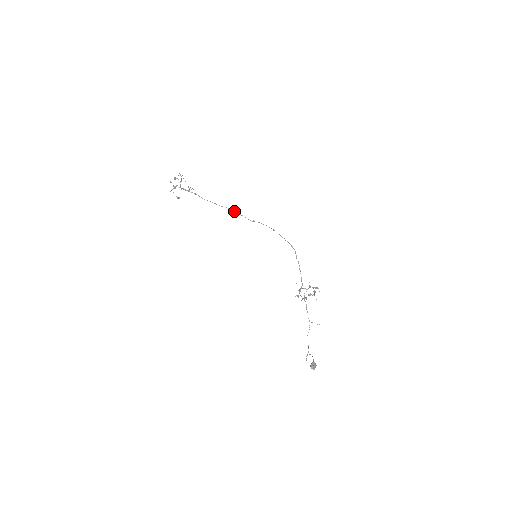
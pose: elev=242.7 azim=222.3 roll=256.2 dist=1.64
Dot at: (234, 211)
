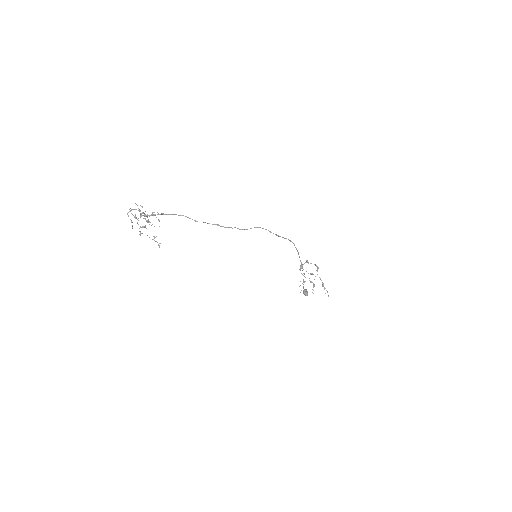
Dot at: occluded
